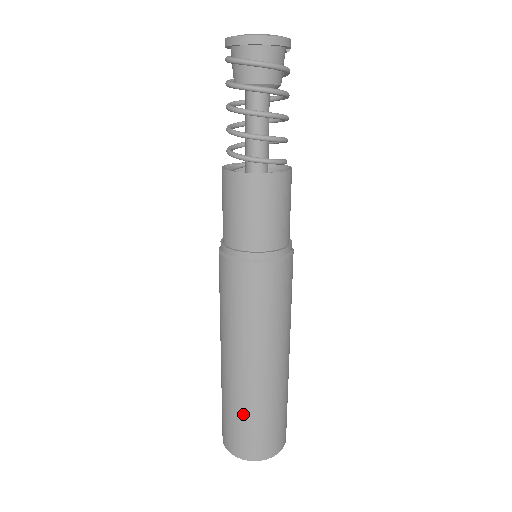
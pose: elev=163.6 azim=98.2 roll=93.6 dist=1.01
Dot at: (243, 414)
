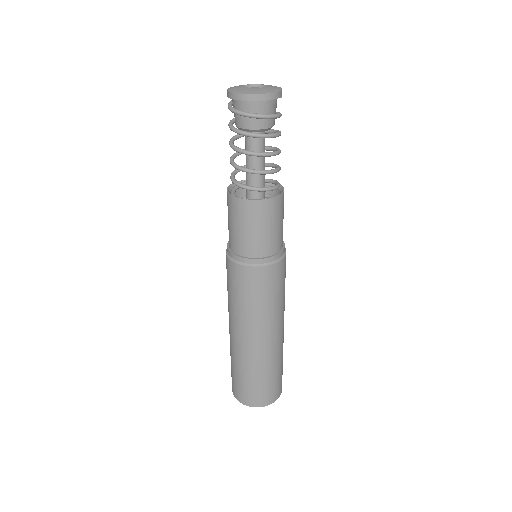
Dot at: (244, 373)
